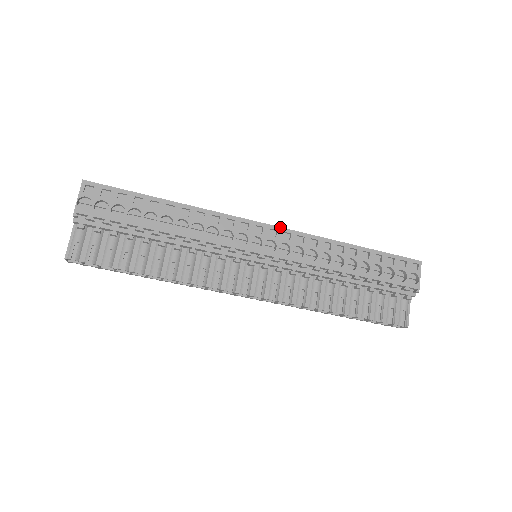
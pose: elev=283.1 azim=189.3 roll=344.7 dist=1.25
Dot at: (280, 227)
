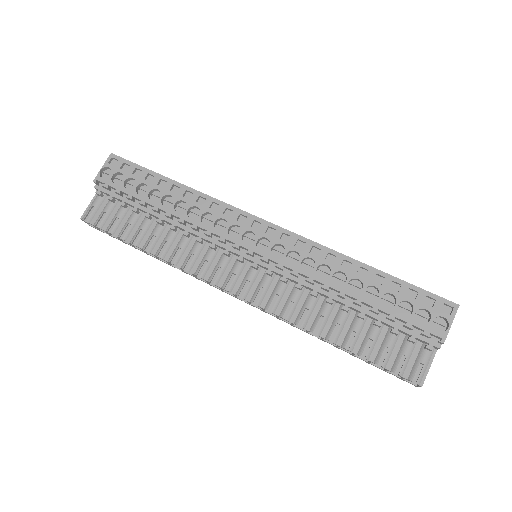
Dot at: (280, 227)
